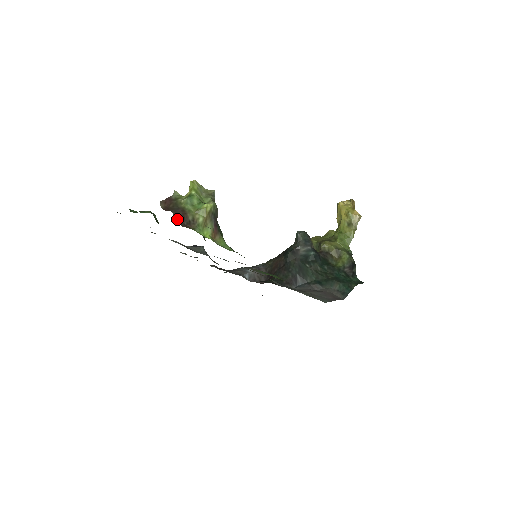
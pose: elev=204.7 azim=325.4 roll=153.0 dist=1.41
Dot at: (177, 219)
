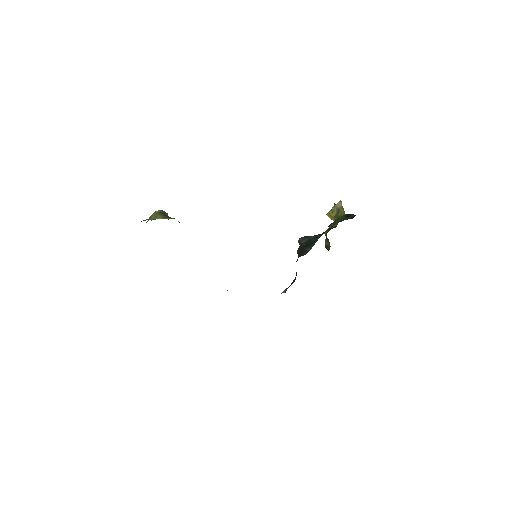
Dot at: occluded
